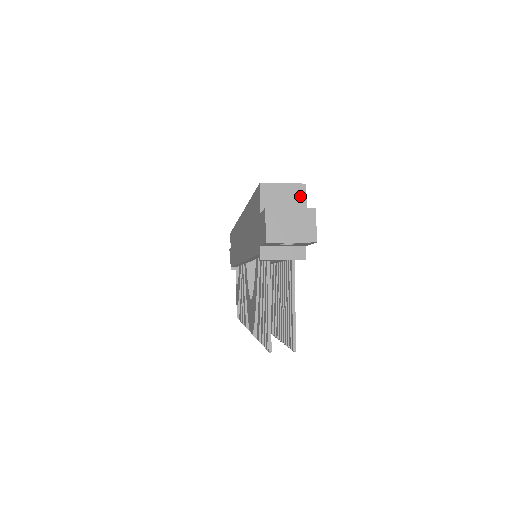
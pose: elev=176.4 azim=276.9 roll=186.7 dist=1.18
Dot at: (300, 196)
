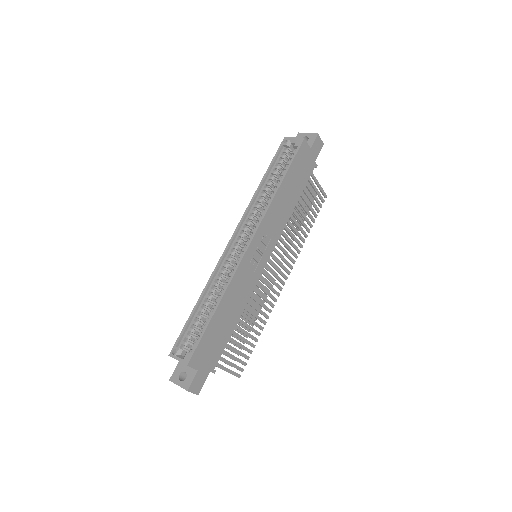
Dot at: (189, 366)
